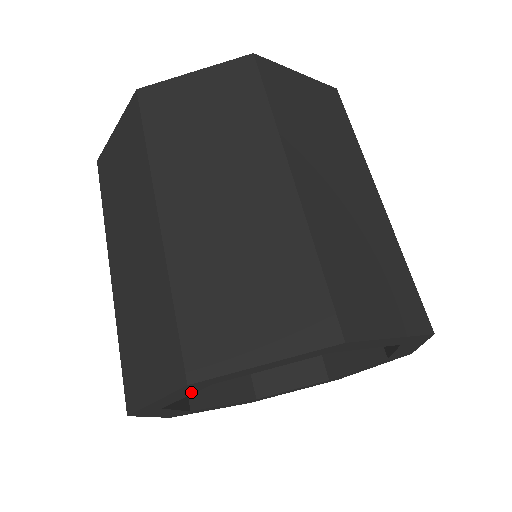
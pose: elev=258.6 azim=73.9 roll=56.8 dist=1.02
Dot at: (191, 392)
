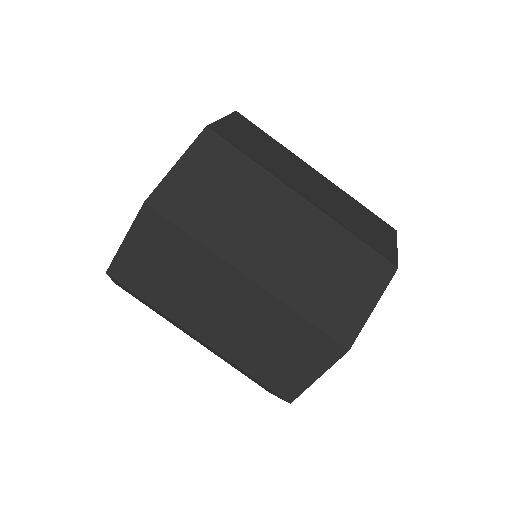
Dot at: occluded
